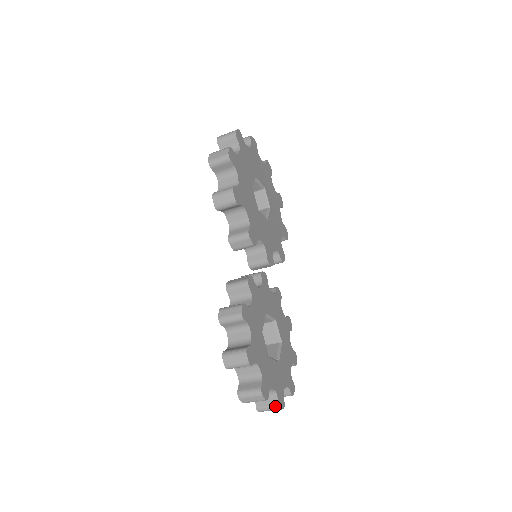
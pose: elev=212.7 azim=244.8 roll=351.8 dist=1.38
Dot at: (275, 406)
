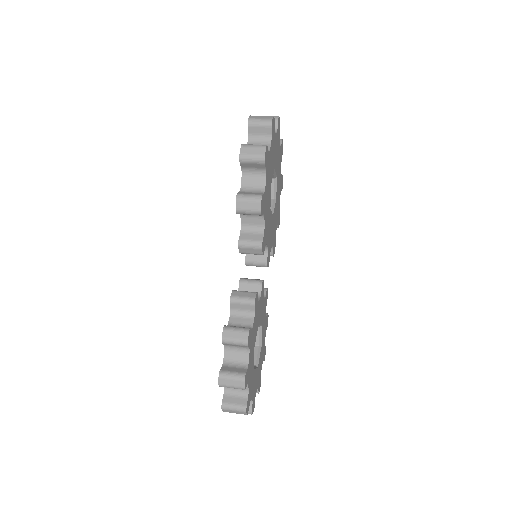
Dot at: (248, 412)
